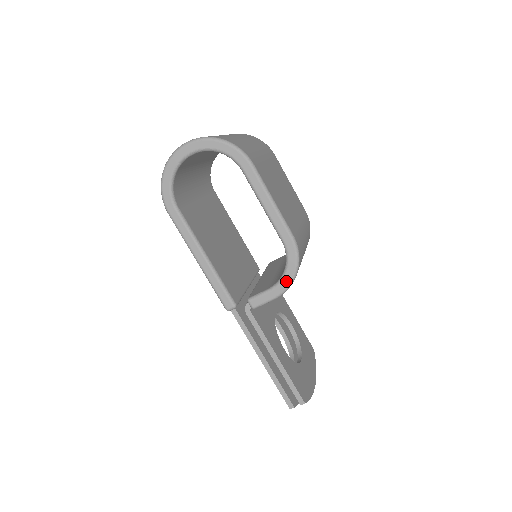
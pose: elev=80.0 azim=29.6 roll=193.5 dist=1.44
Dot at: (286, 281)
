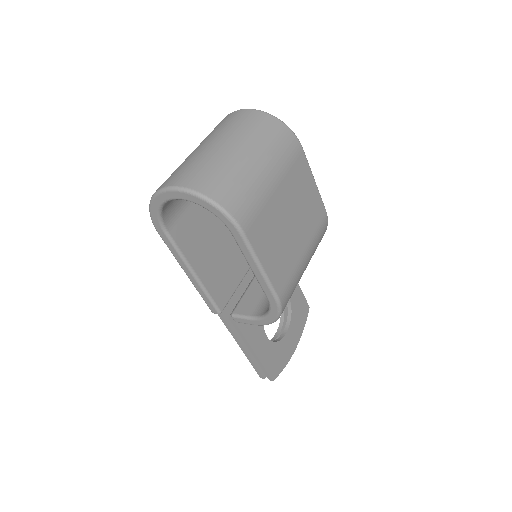
Dot at: (266, 321)
